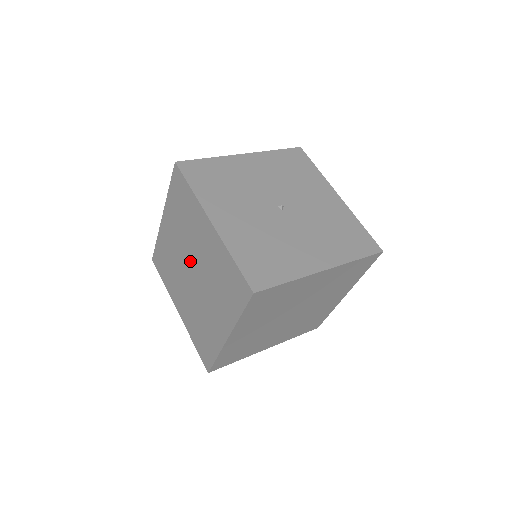
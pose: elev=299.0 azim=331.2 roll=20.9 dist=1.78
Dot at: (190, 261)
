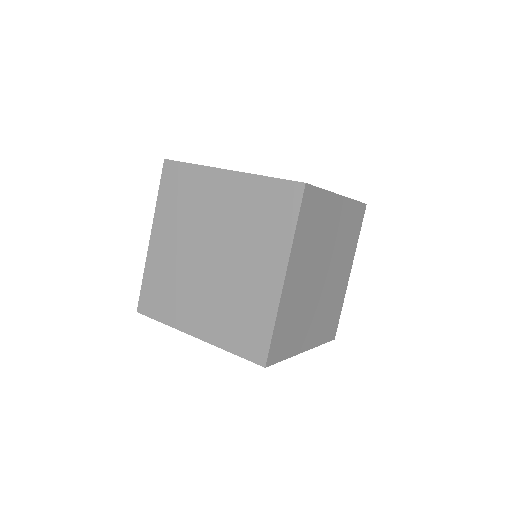
Dot at: (205, 244)
